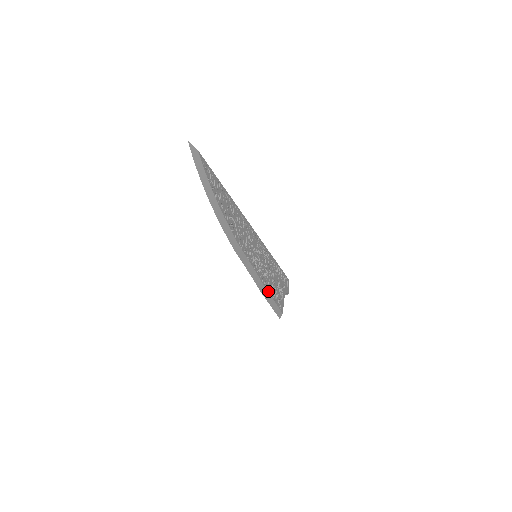
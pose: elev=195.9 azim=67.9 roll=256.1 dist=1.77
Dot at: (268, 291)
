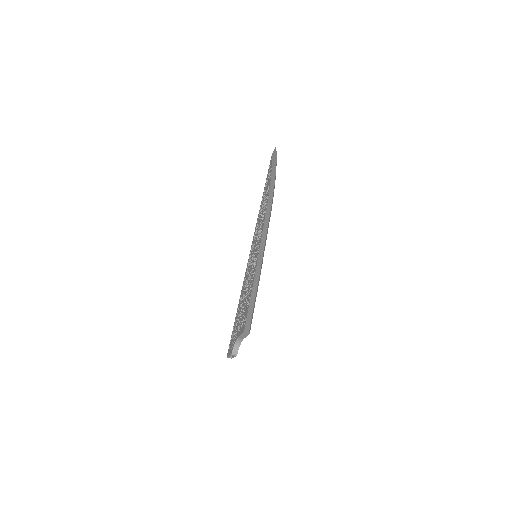
Dot at: occluded
